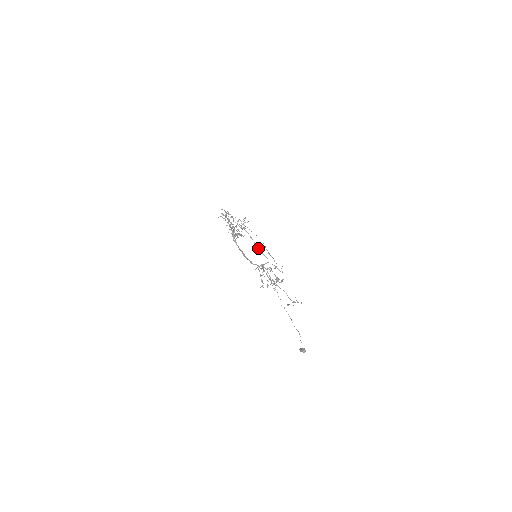
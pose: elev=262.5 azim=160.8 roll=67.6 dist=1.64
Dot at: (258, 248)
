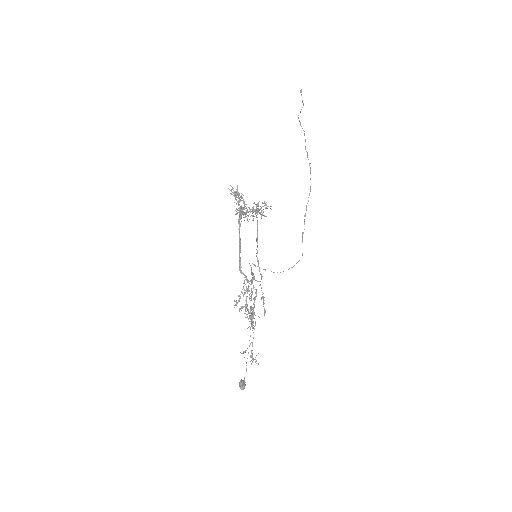
Dot at: (257, 259)
